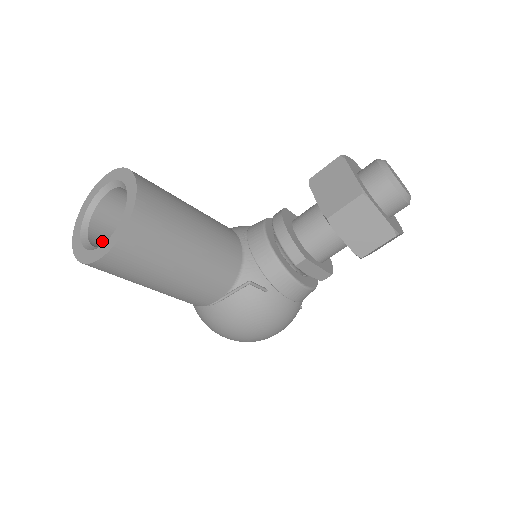
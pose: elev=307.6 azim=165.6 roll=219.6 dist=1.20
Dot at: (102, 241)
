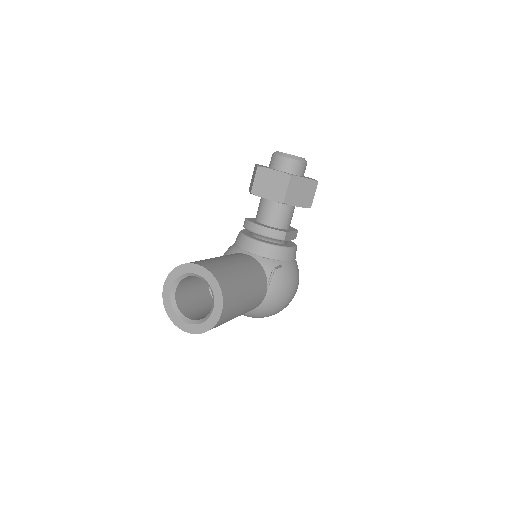
Dot at: (195, 316)
